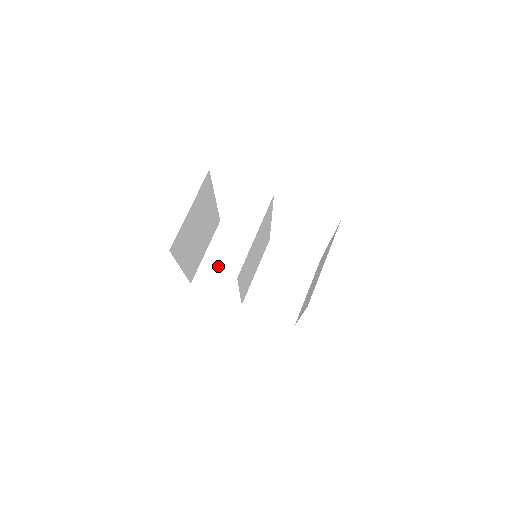
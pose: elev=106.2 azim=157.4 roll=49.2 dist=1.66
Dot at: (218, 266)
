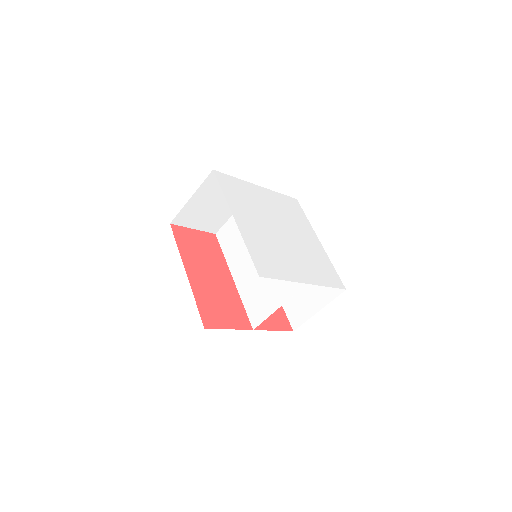
Dot at: (201, 209)
